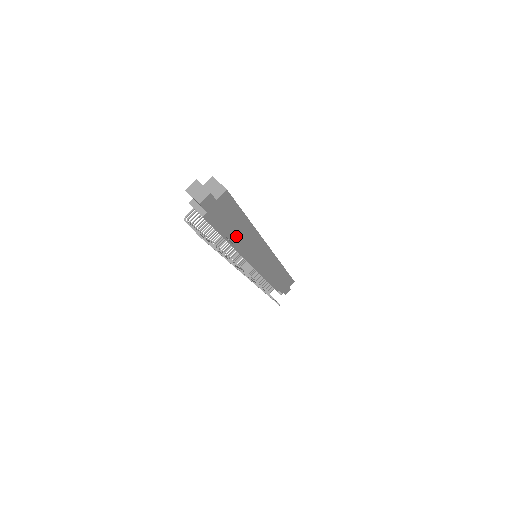
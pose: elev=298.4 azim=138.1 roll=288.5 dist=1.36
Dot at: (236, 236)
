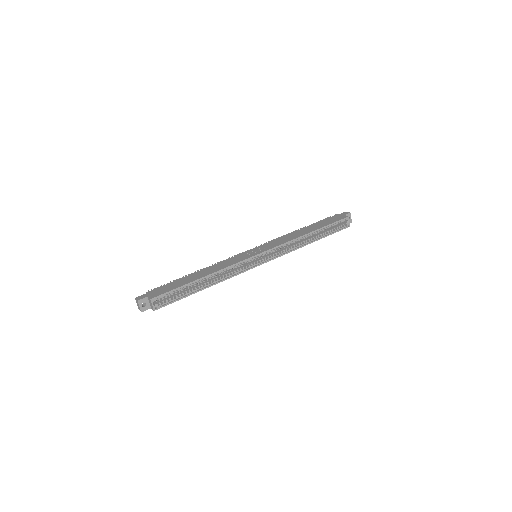
Dot at: occluded
